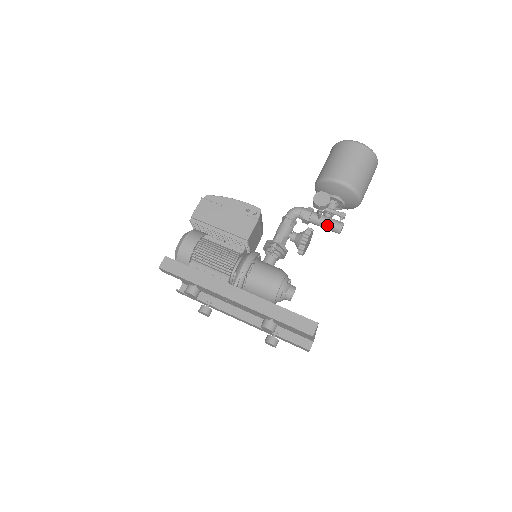
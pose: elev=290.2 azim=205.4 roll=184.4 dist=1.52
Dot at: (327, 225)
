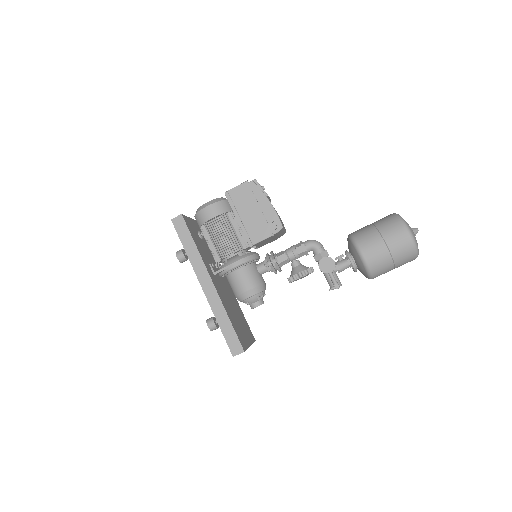
Dot at: (327, 277)
